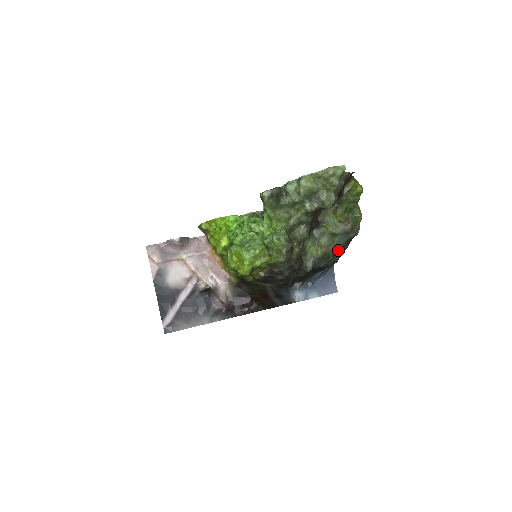
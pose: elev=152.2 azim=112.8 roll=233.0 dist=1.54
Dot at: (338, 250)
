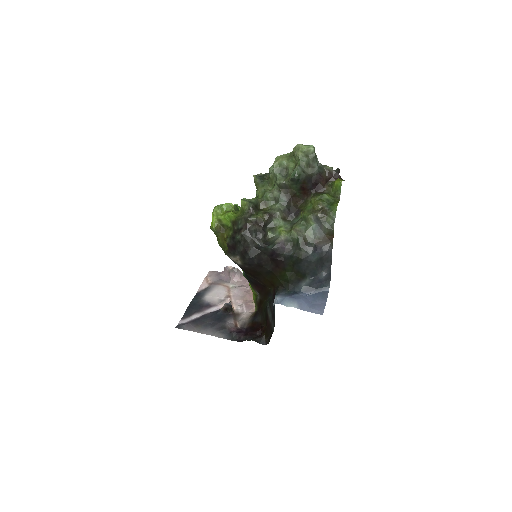
Dot at: (313, 243)
